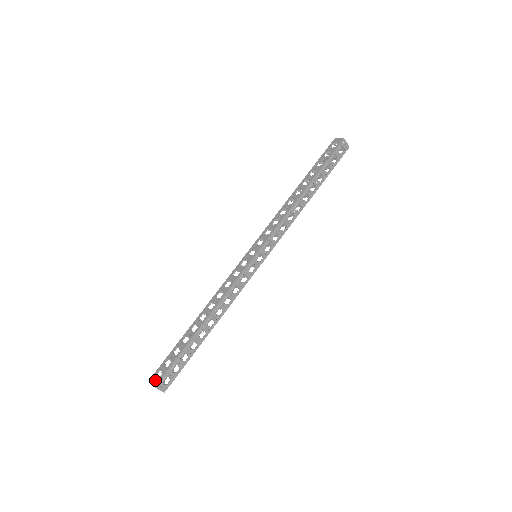
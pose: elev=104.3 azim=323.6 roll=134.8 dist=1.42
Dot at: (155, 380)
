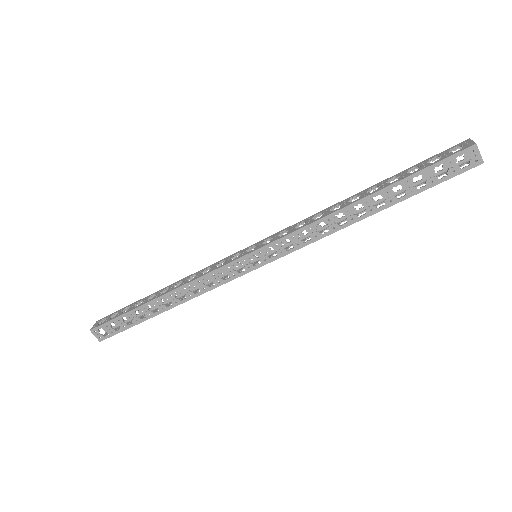
Dot at: (96, 324)
